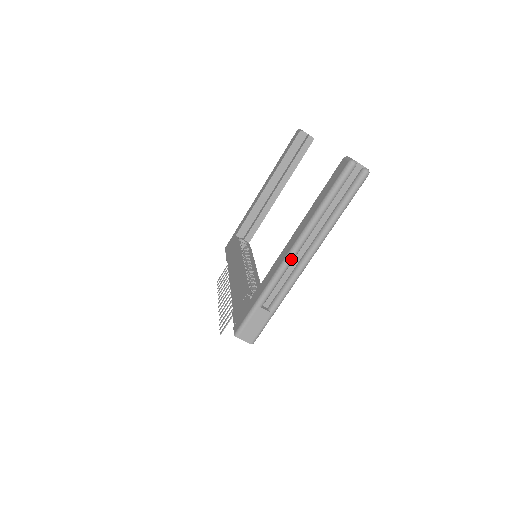
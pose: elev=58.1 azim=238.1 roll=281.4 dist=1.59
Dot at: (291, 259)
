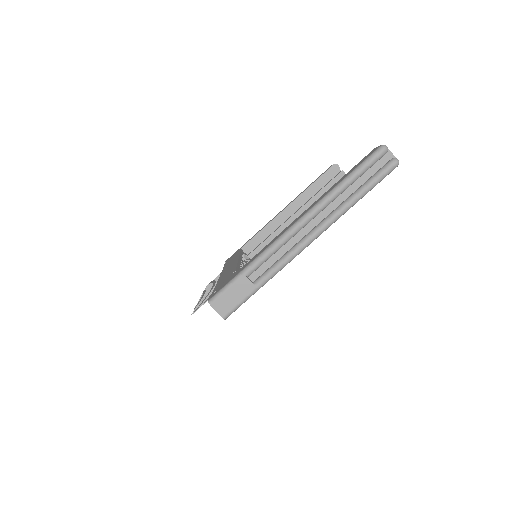
Dot at: (294, 231)
